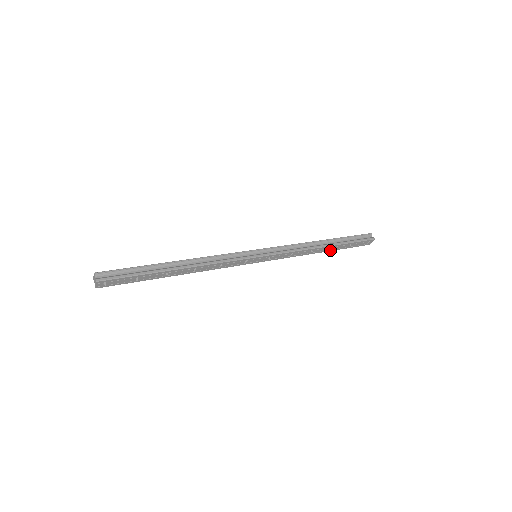
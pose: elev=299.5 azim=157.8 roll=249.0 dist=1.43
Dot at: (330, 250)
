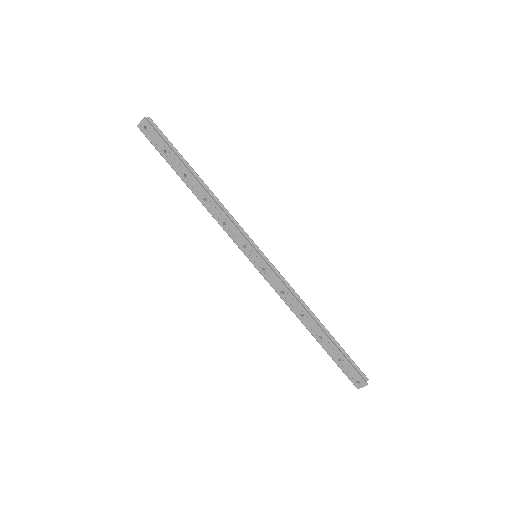
Dot at: (318, 339)
